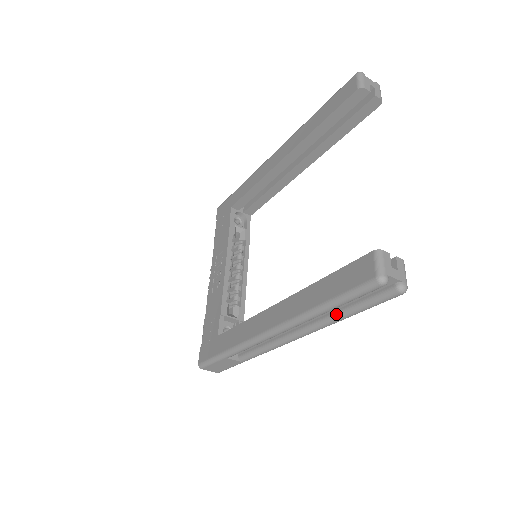
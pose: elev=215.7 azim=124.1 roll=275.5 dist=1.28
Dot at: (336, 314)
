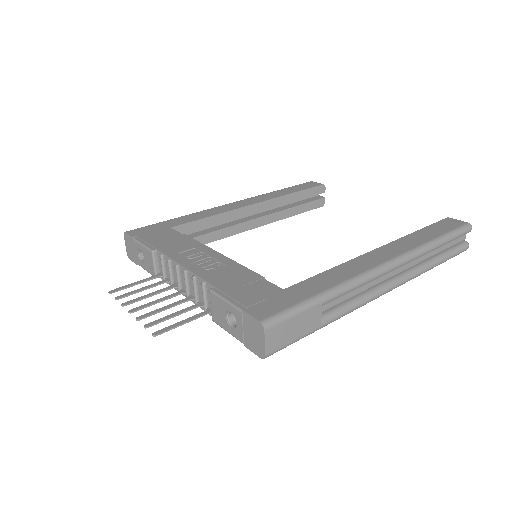
Dot at: (432, 259)
